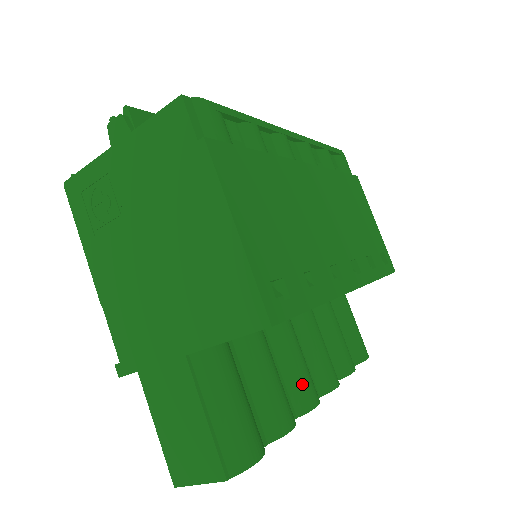
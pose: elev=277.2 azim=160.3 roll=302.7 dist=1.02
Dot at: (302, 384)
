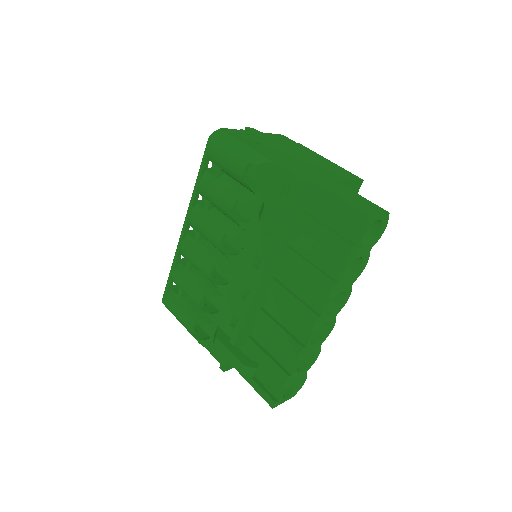
Dot at: occluded
